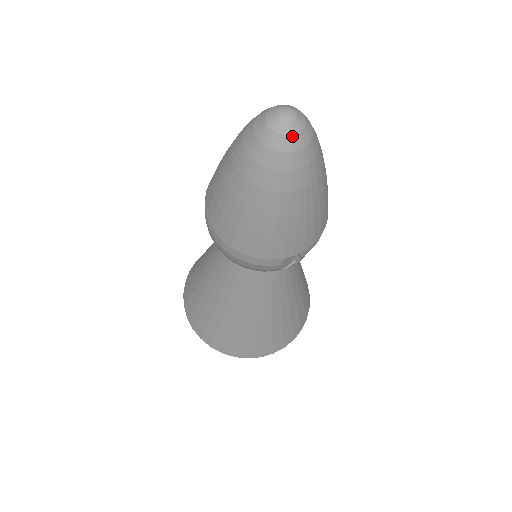
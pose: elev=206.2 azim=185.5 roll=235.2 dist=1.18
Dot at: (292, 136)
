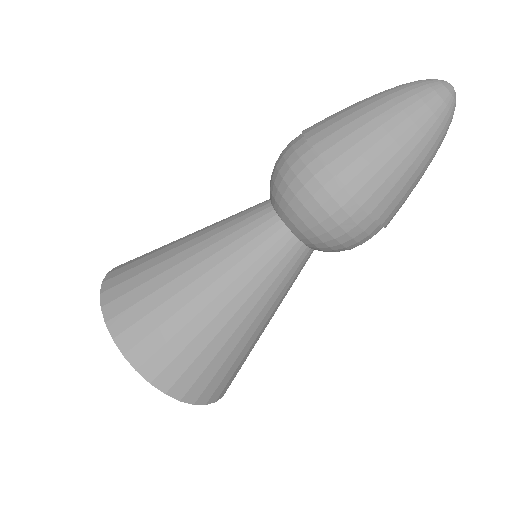
Dot at: occluded
